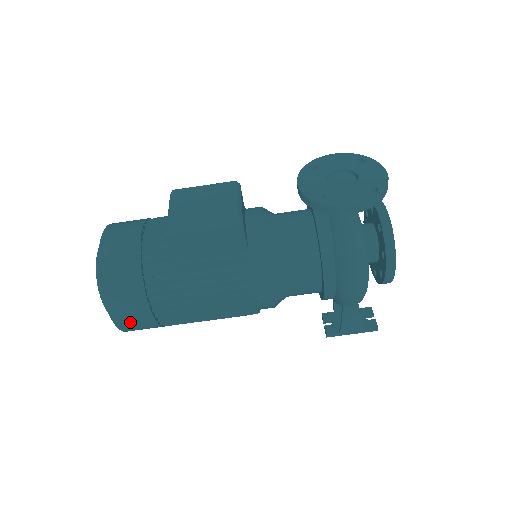
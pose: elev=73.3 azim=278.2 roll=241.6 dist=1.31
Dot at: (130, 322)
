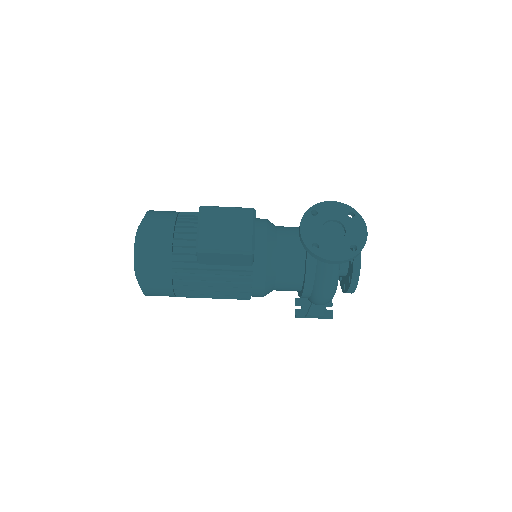
Dot at: (156, 295)
